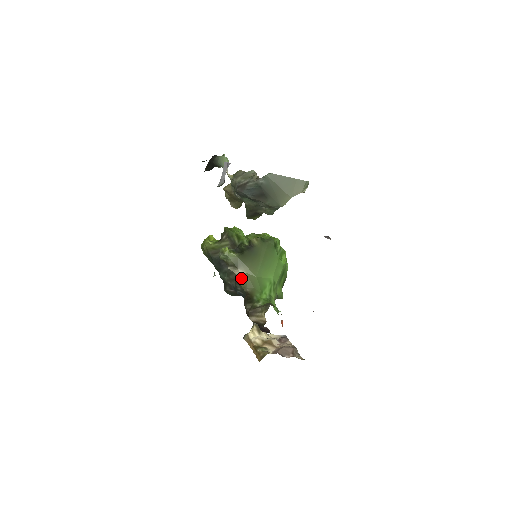
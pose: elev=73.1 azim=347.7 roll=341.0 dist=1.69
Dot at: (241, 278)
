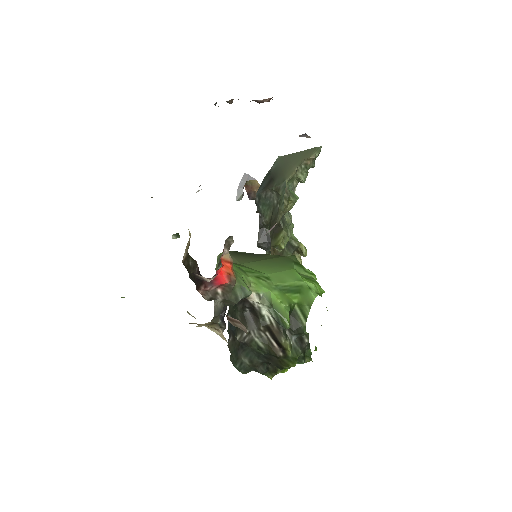
Dot at: occluded
